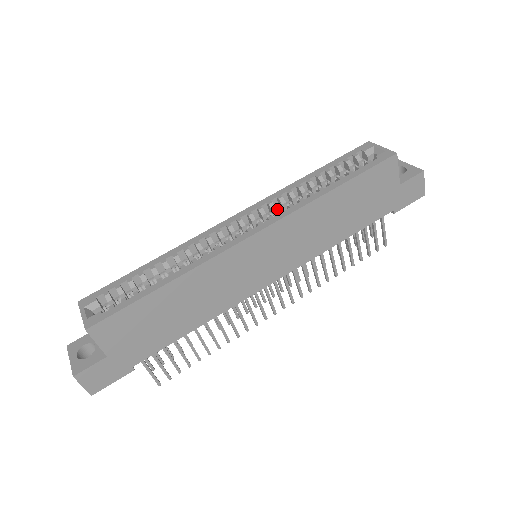
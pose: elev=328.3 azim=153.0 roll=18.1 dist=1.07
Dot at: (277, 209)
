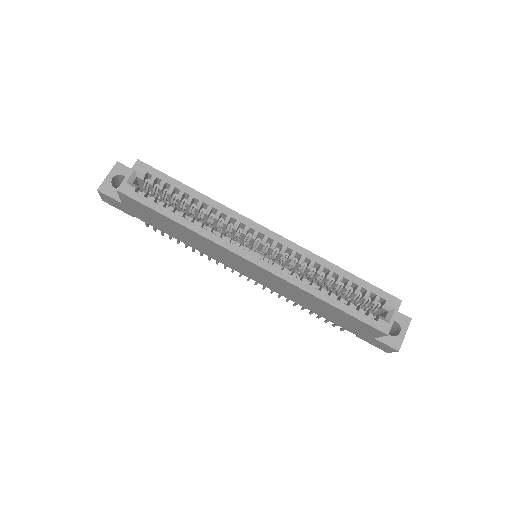
Dot at: (294, 259)
